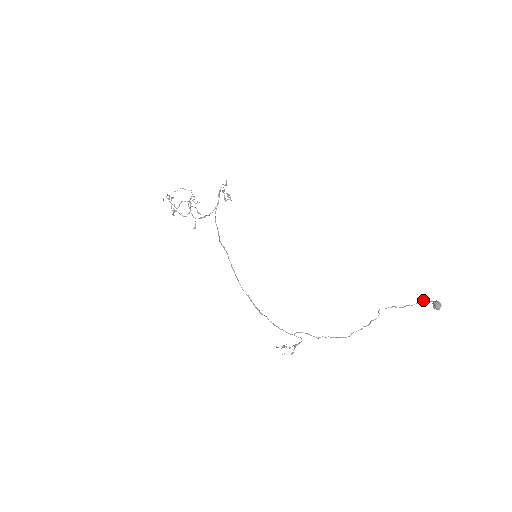
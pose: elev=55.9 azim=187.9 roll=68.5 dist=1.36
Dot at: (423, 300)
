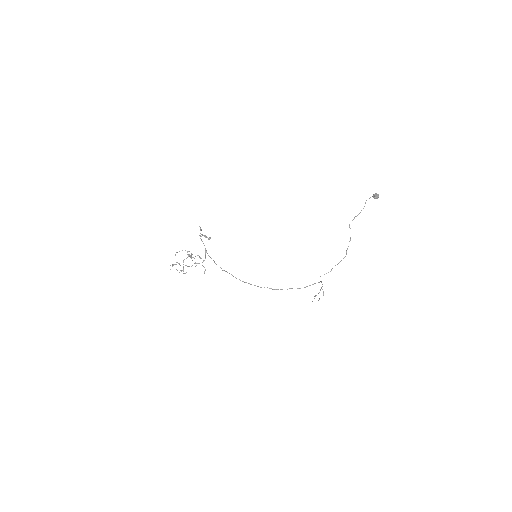
Dot at: (366, 200)
